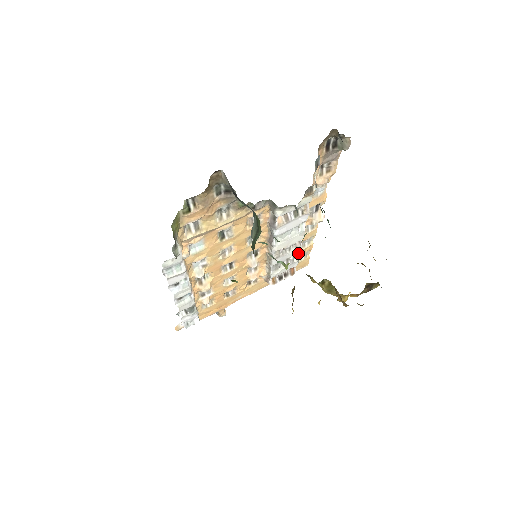
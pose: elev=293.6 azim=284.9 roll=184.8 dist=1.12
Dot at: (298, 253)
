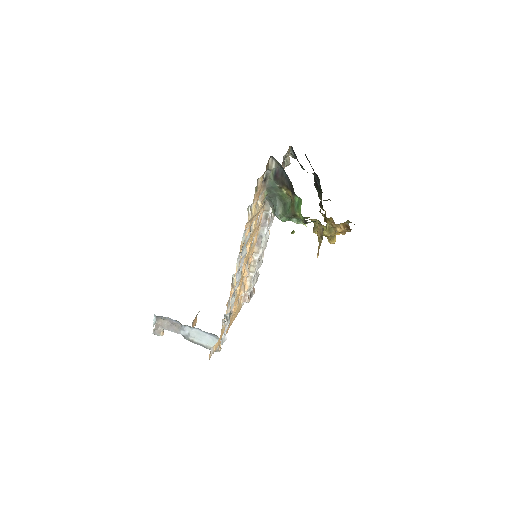
Dot at: occluded
